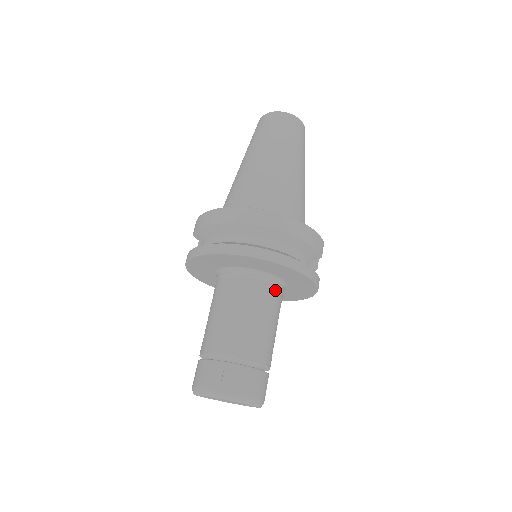
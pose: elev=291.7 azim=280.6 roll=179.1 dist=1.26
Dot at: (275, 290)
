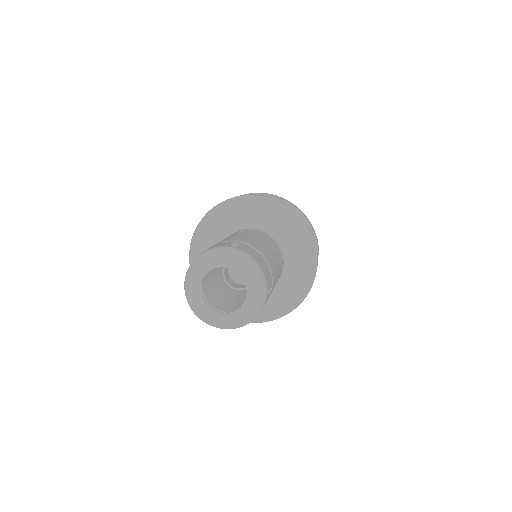
Dot at: (279, 249)
